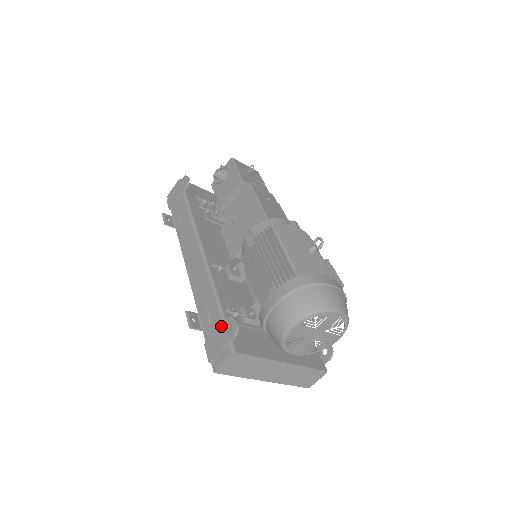
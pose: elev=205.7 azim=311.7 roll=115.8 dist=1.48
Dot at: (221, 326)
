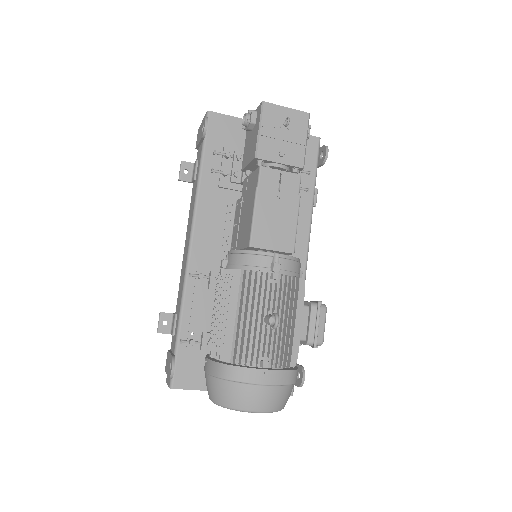
Dot at: (170, 355)
